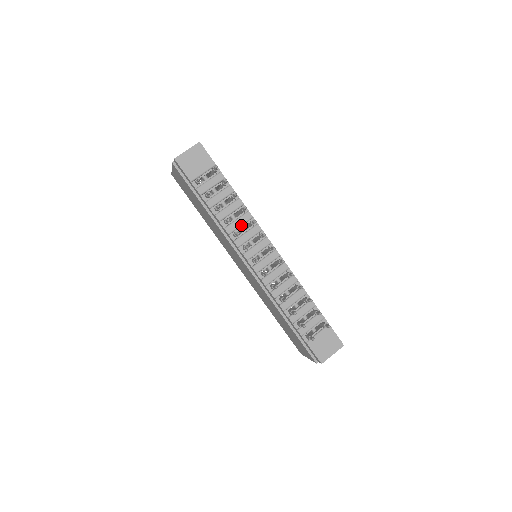
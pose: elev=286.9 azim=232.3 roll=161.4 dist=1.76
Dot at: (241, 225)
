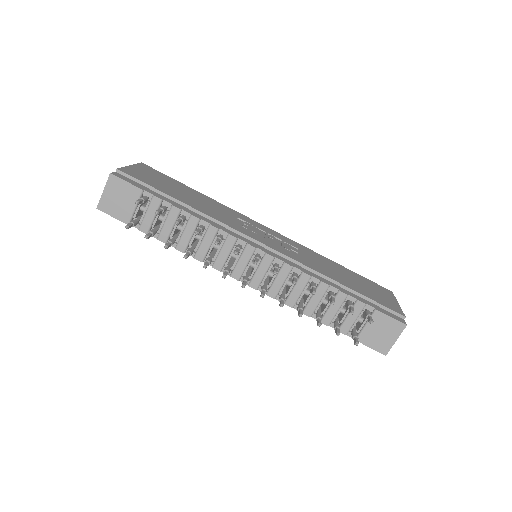
Dot at: (210, 245)
